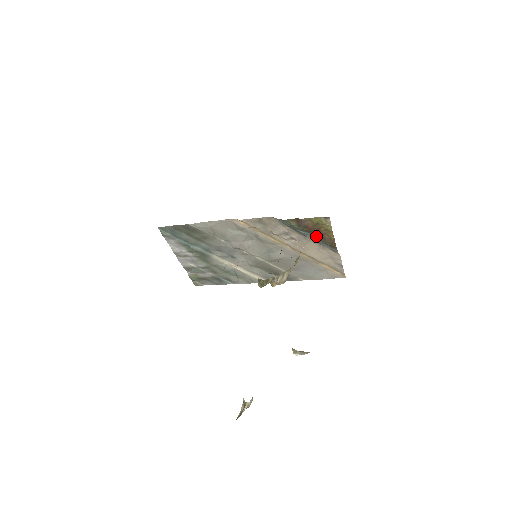
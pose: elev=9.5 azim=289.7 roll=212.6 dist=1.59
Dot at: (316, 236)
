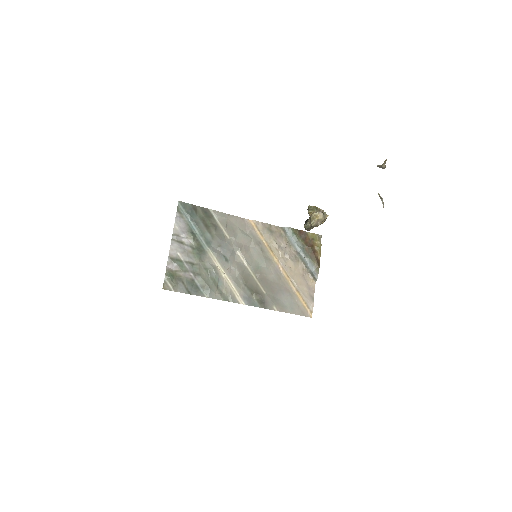
Dot at: (308, 252)
